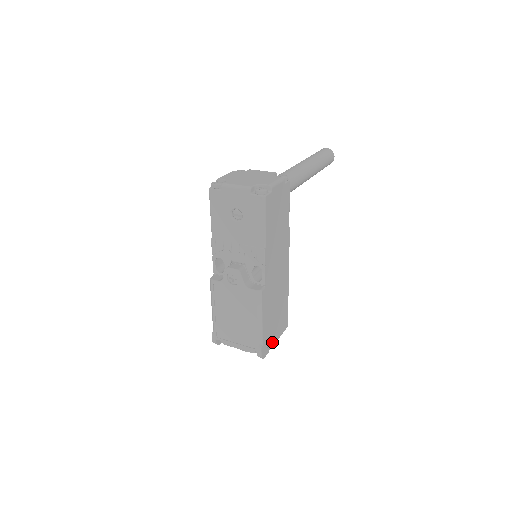
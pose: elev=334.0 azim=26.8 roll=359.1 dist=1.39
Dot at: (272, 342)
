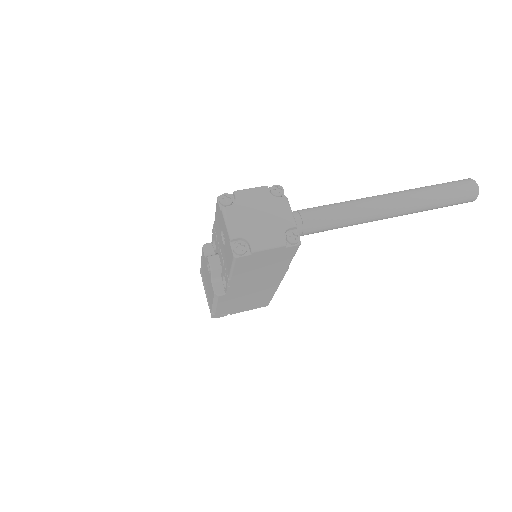
Dot at: (234, 312)
